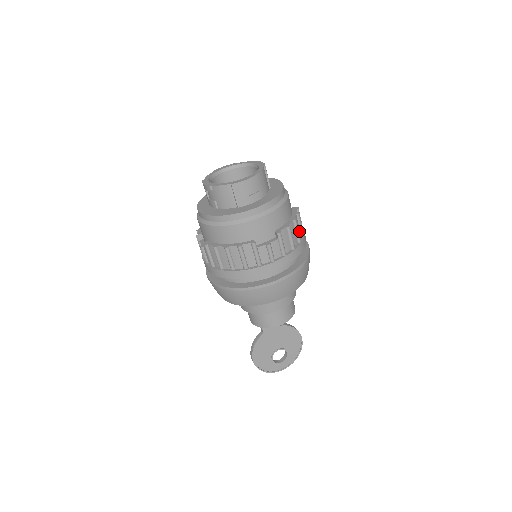
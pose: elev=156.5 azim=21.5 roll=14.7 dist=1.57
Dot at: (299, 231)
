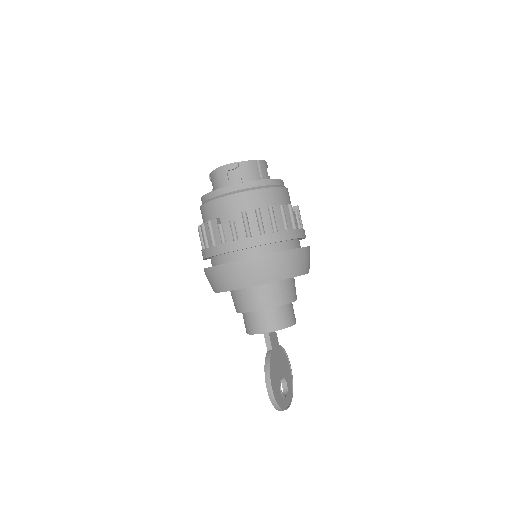
Dot at: occluded
